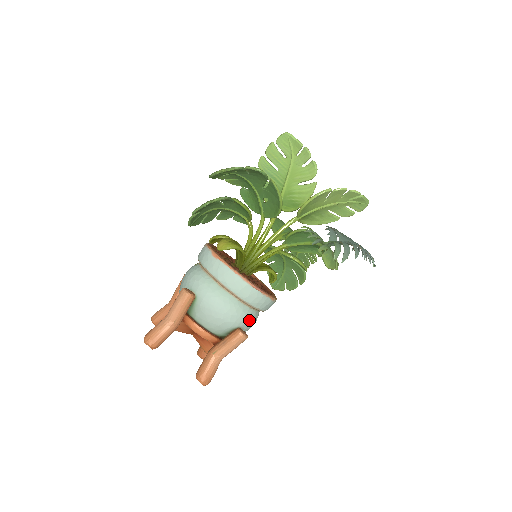
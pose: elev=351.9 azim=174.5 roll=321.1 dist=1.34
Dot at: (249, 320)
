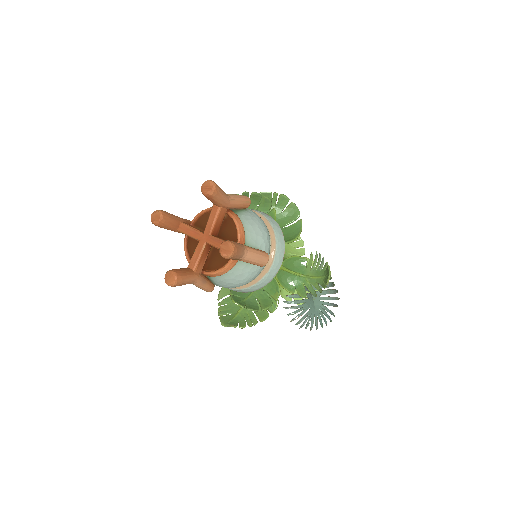
Dot at: occluded
